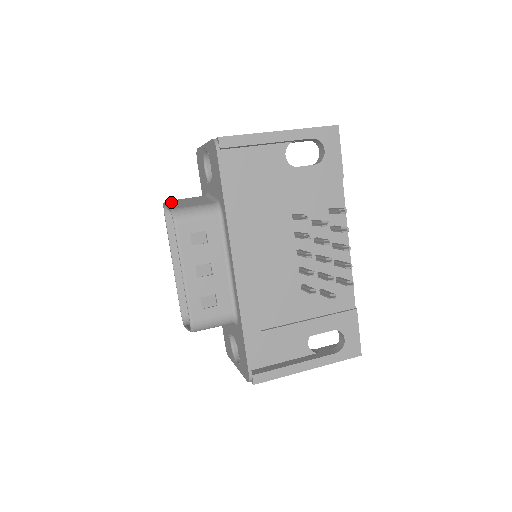
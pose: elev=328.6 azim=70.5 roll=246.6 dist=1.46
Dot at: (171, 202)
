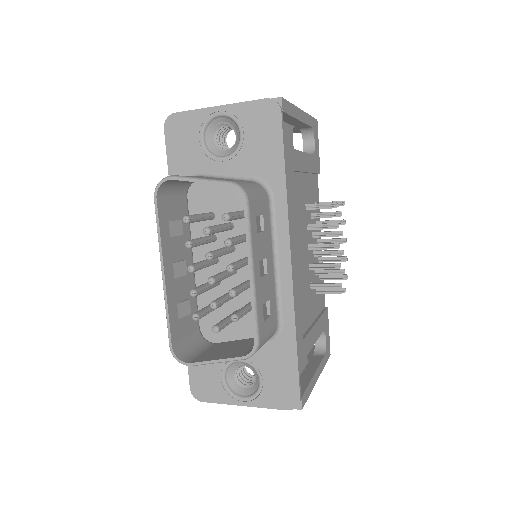
Dot at: (190, 176)
